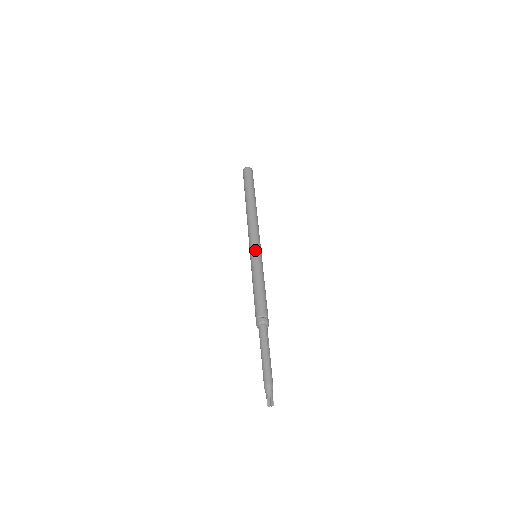
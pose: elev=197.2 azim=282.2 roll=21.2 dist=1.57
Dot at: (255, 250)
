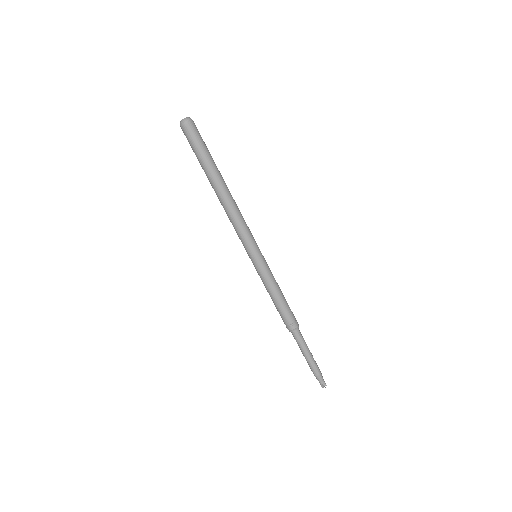
Dot at: (258, 253)
